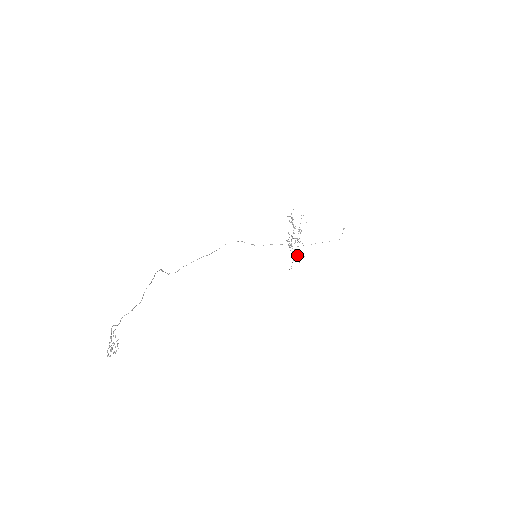
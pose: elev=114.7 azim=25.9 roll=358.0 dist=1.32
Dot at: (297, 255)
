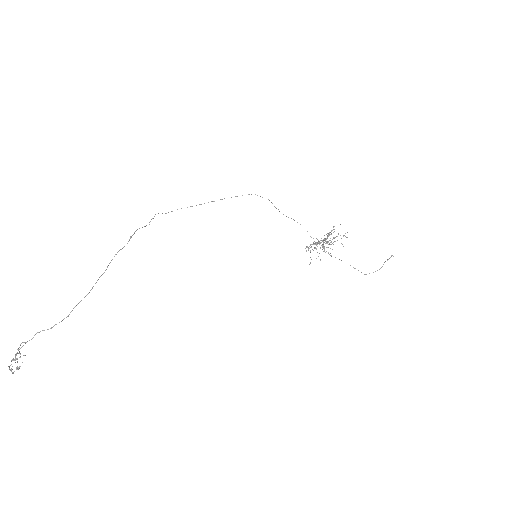
Dot at: occluded
